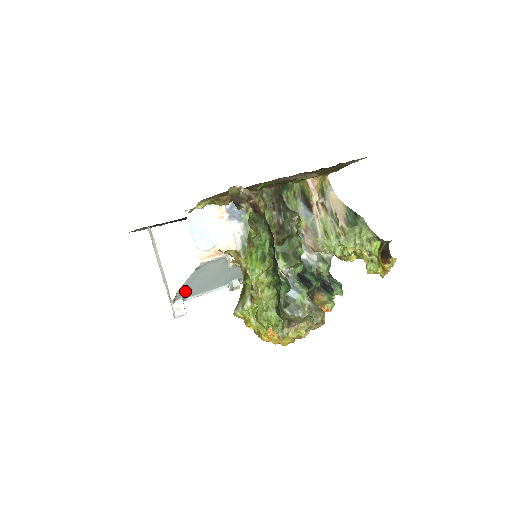
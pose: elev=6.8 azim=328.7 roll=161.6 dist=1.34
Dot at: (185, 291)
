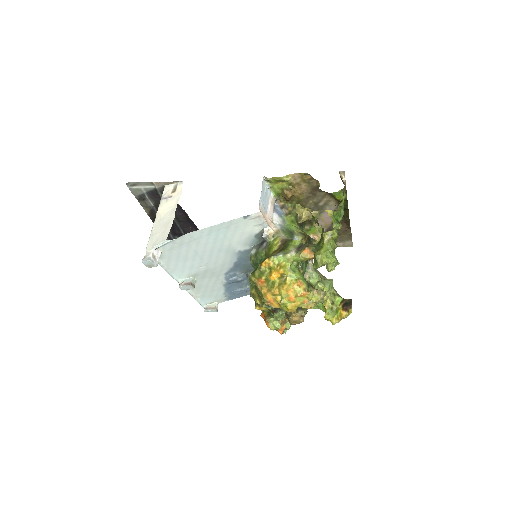
Dot at: (184, 242)
